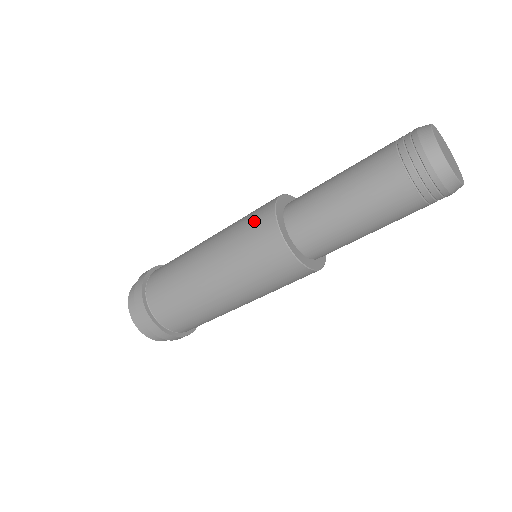
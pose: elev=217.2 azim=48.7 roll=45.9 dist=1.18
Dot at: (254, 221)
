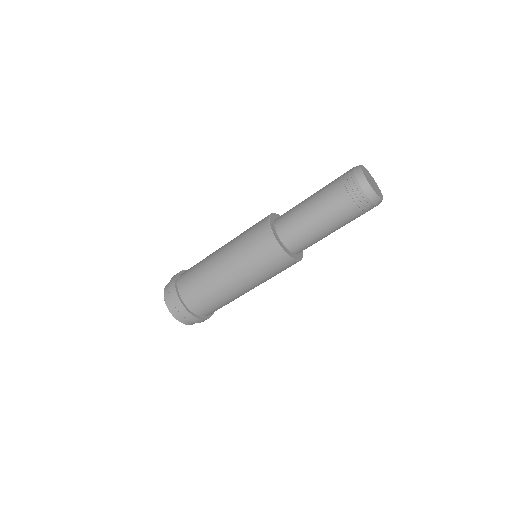
Dot at: (255, 228)
